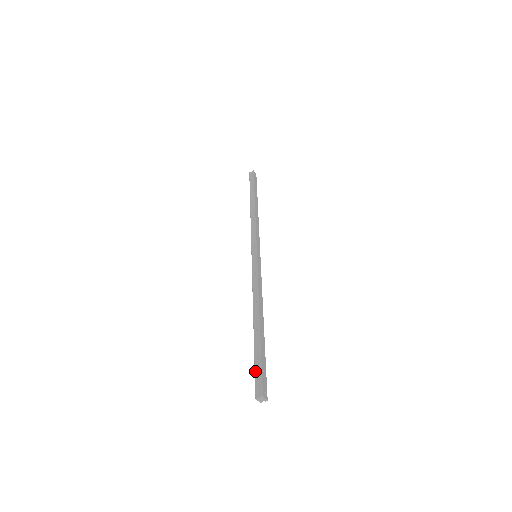
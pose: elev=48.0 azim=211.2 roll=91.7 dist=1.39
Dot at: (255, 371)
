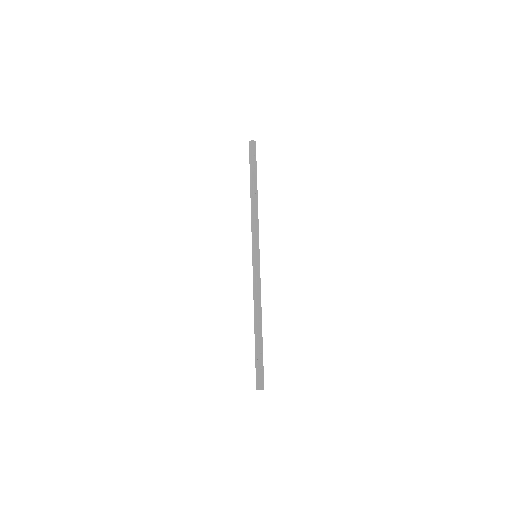
Dot at: (256, 369)
